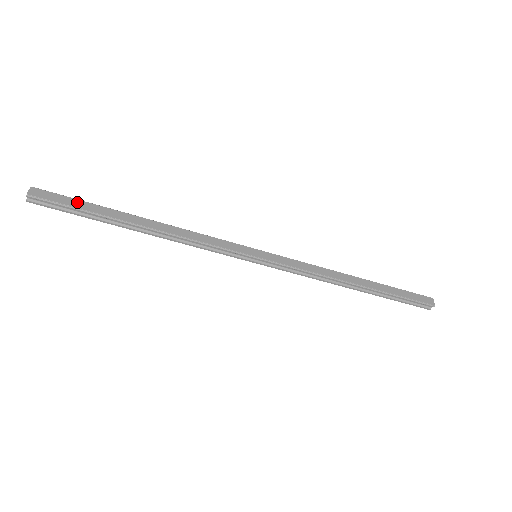
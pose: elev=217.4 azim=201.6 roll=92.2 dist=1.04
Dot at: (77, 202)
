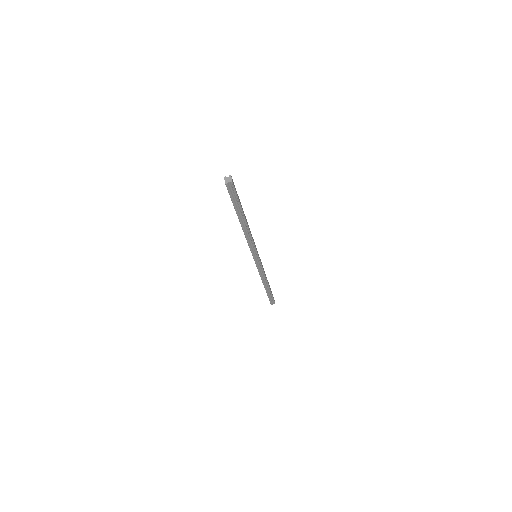
Dot at: (238, 196)
